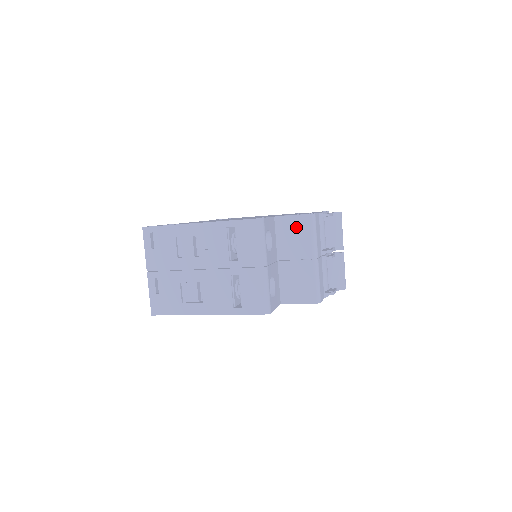
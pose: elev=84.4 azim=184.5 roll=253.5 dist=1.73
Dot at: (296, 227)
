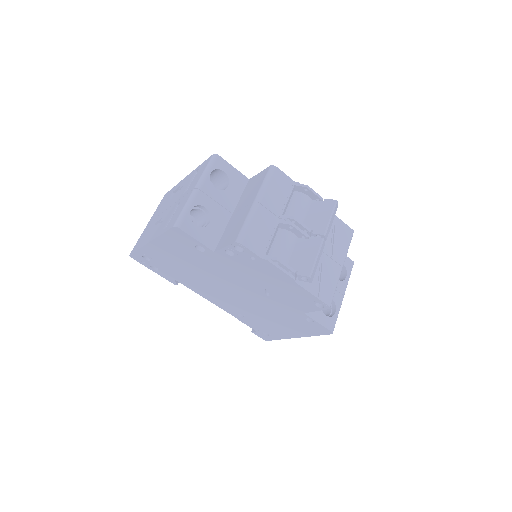
Dot at: (257, 180)
